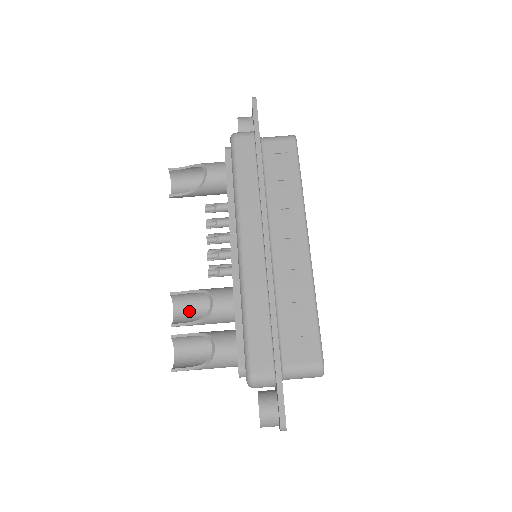
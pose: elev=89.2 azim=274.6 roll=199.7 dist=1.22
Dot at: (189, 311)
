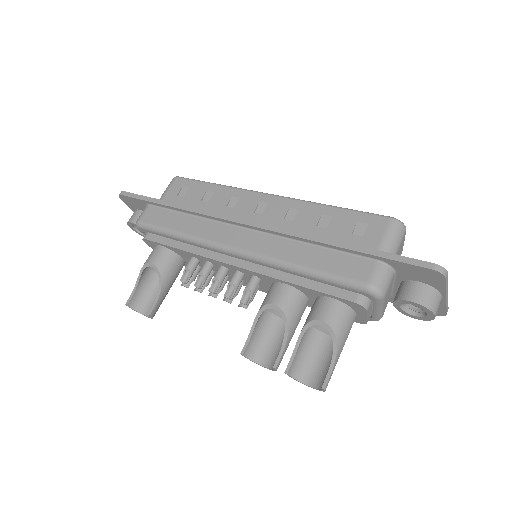
Dot at: (271, 349)
